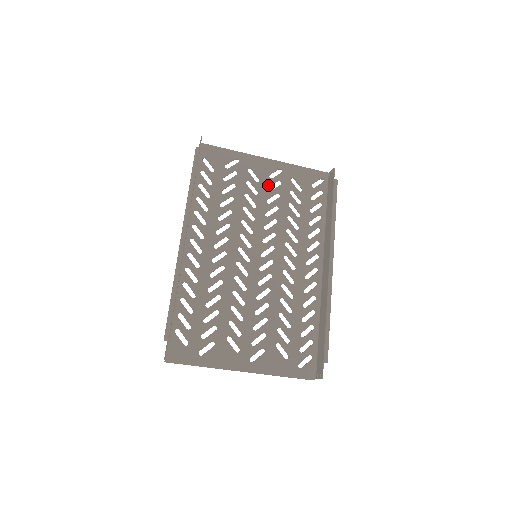
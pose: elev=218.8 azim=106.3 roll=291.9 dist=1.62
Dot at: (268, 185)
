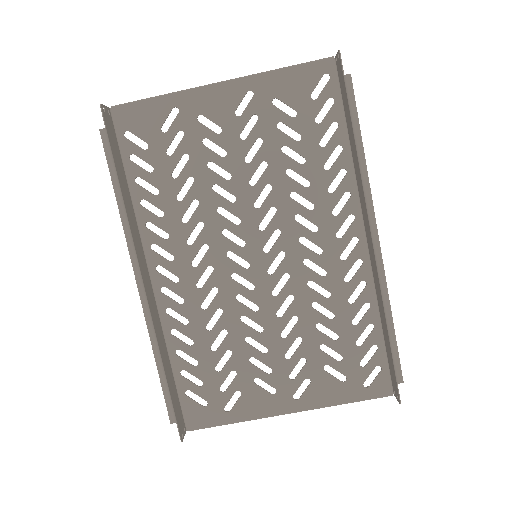
Dot at: (238, 131)
